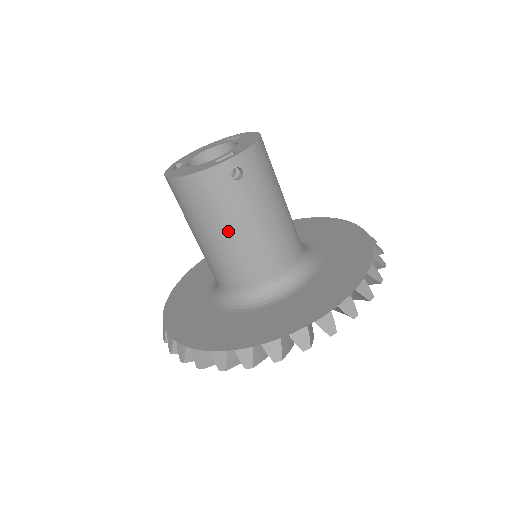
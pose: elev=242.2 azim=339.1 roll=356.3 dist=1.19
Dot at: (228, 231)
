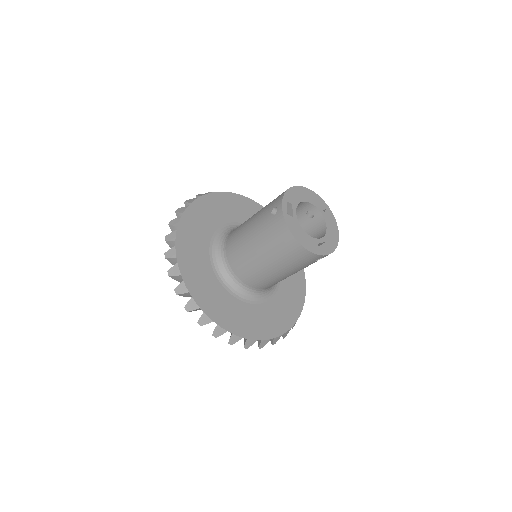
Dot at: (280, 271)
